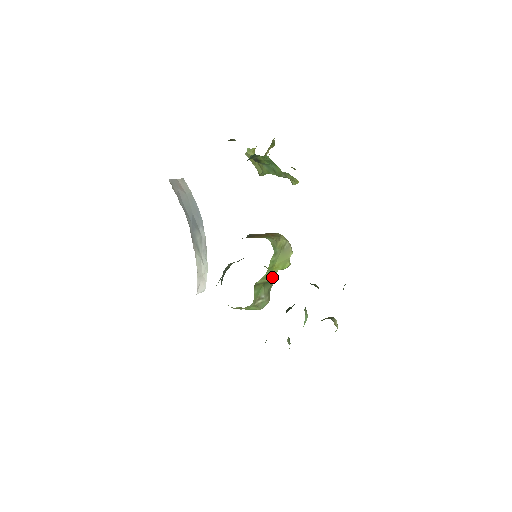
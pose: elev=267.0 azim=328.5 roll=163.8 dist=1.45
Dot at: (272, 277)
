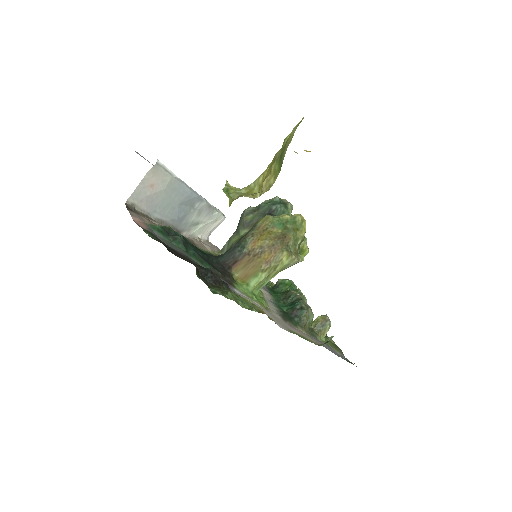
Dot at: occluded
